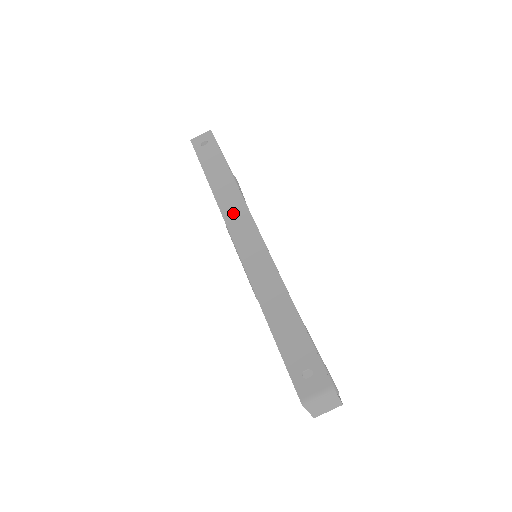
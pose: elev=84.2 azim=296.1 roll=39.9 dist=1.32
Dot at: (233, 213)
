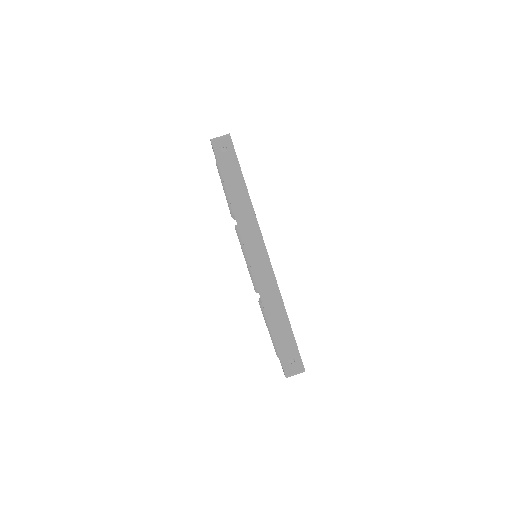
Dot at: (248, 232)
